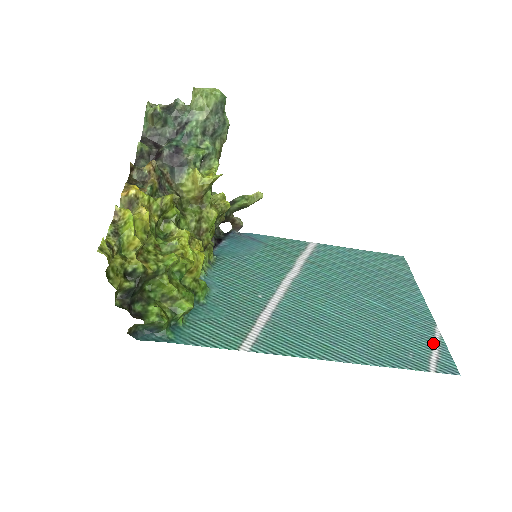
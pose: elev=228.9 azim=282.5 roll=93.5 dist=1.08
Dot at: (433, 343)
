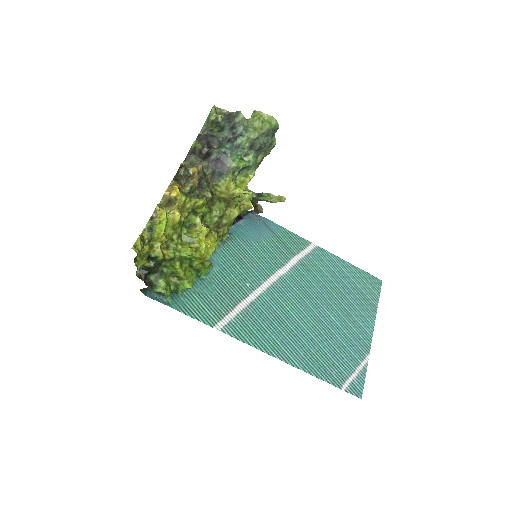
Dot at: (357, 367)
